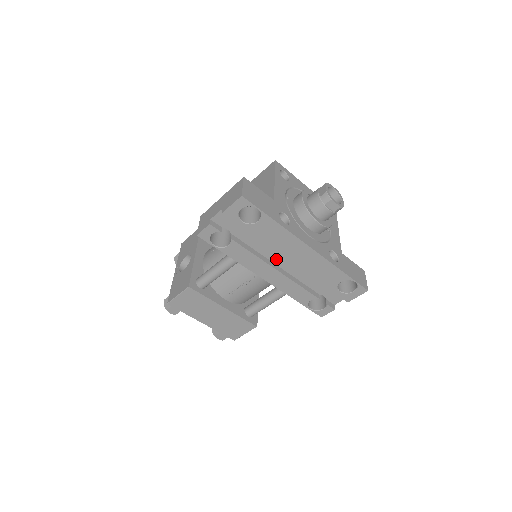
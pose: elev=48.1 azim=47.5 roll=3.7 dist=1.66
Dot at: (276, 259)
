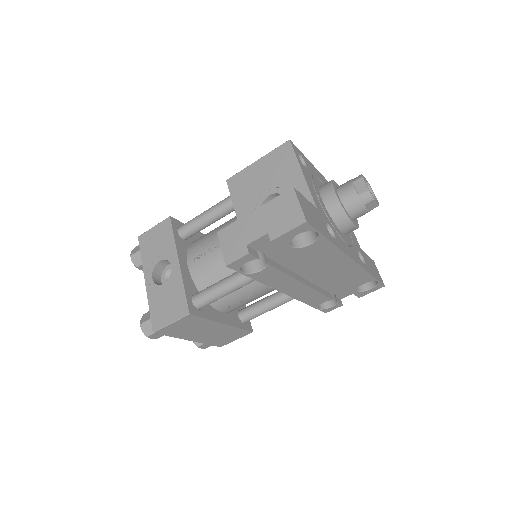
Dot at: (304, 272)
